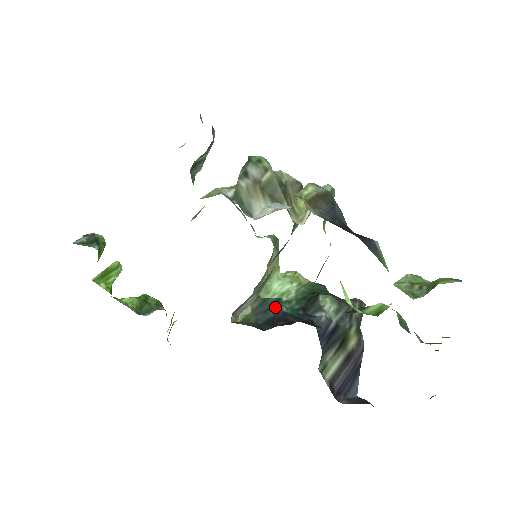
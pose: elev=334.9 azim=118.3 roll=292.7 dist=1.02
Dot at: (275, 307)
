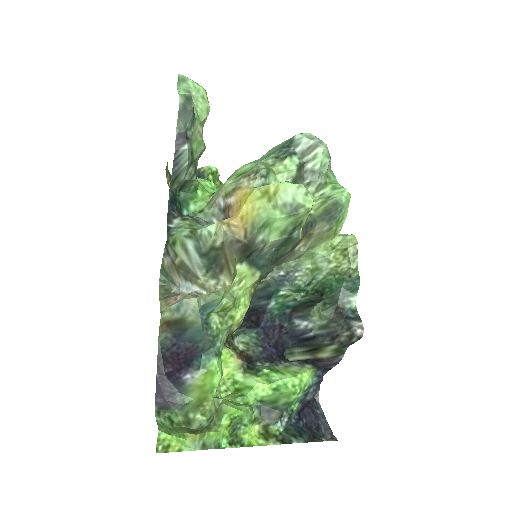
Dot at: (266, 299)
